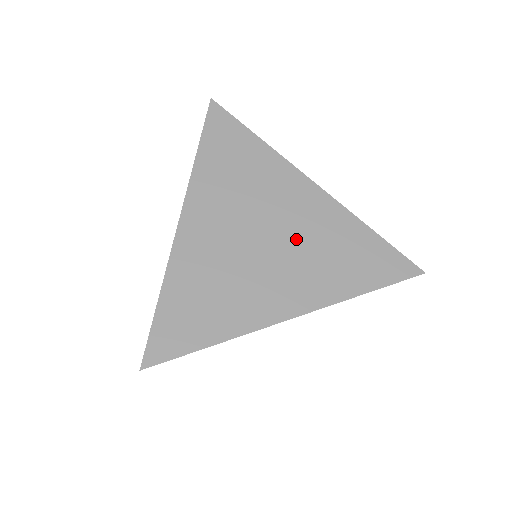
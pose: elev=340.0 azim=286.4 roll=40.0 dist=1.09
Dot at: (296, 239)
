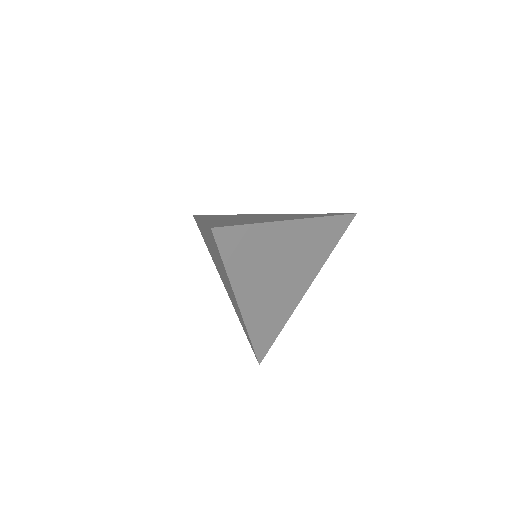
Dot at: (297, 257)
